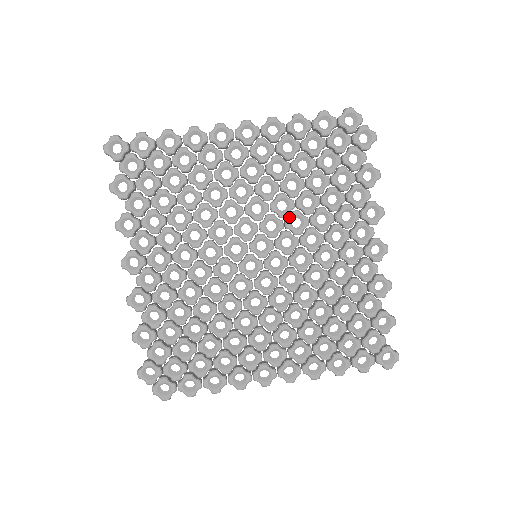
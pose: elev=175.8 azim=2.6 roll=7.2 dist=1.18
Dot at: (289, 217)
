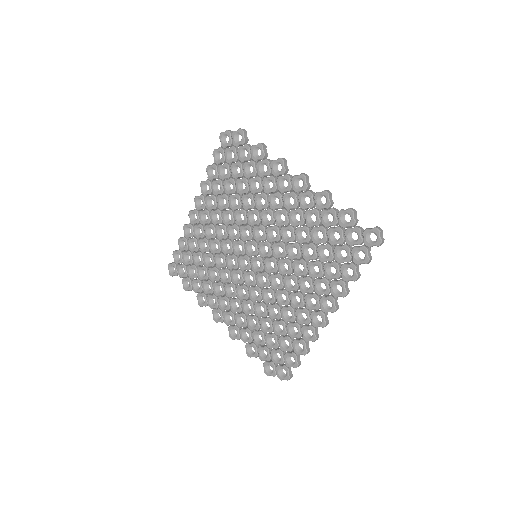
Dot at: (248, 219)
